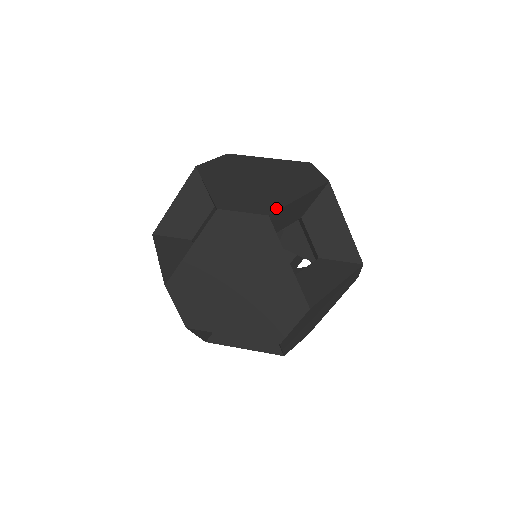
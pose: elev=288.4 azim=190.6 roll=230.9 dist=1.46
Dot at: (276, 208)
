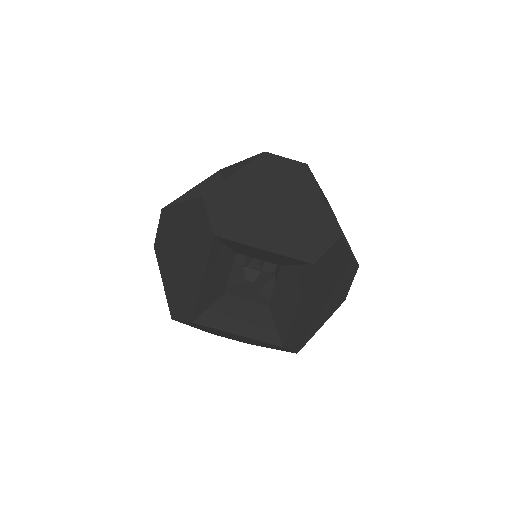
Dot at: (305, 343)
